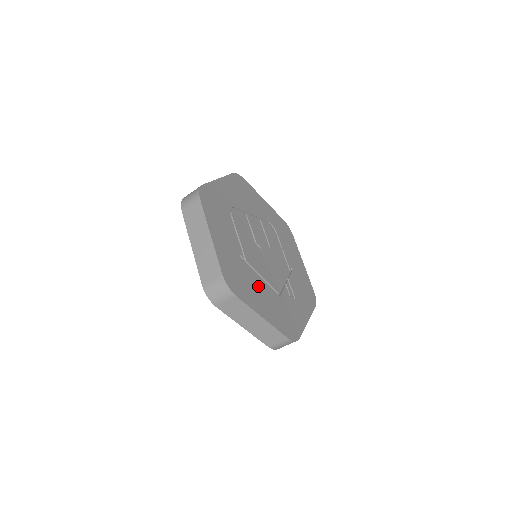
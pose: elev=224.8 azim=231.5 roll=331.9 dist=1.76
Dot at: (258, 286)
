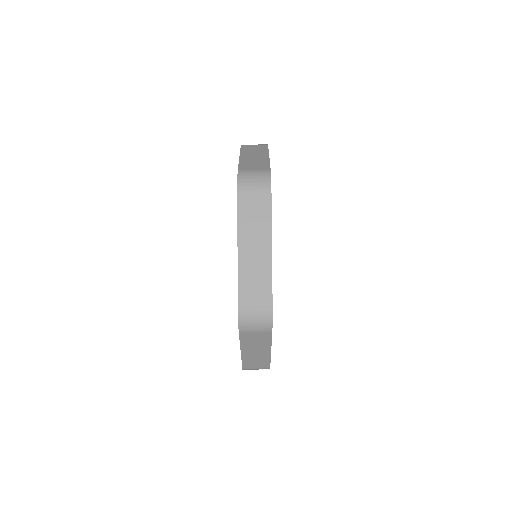
Dot at: occluded
